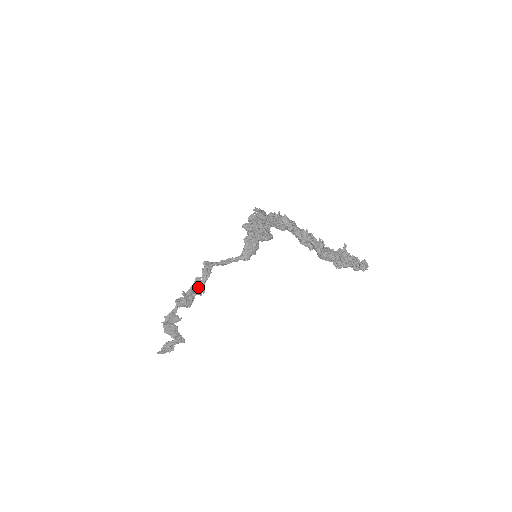
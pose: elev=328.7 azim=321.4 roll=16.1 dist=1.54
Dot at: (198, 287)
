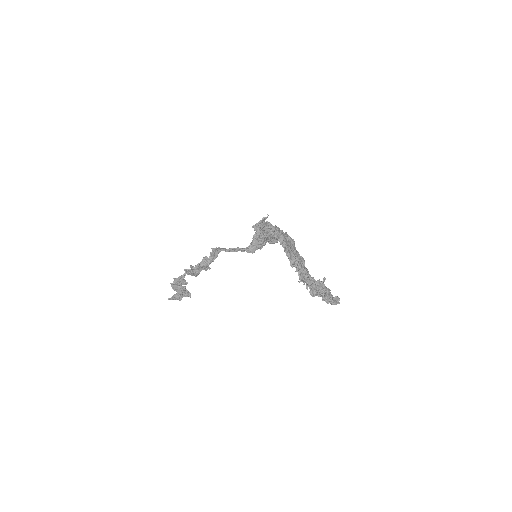
Dot at: (203, 266)
